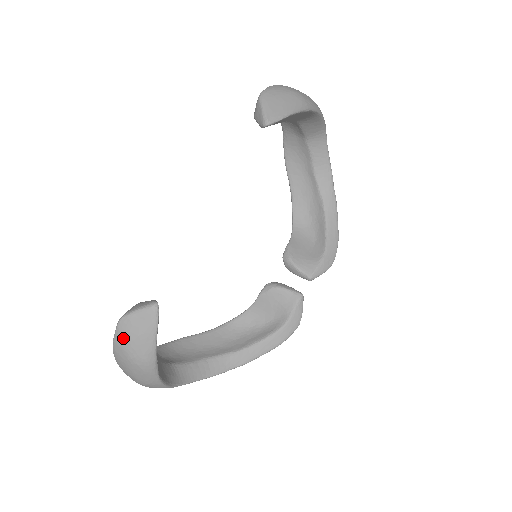
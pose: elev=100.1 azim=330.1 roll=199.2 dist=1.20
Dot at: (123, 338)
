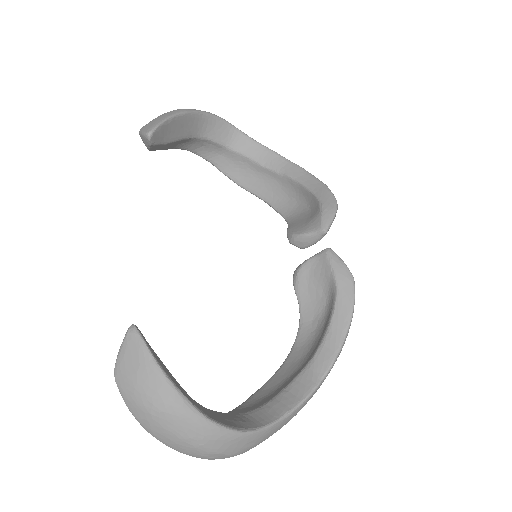
Dot at: (128, 391)
